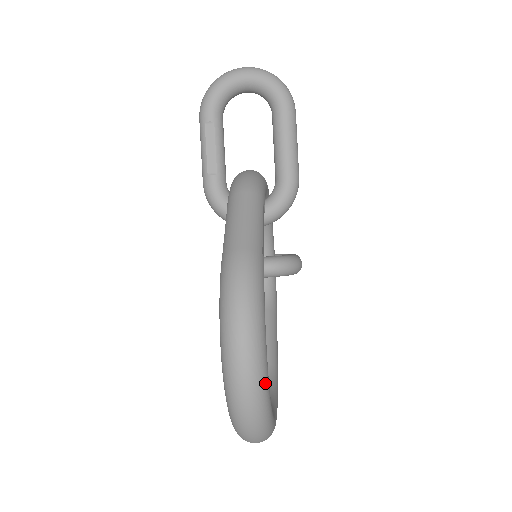
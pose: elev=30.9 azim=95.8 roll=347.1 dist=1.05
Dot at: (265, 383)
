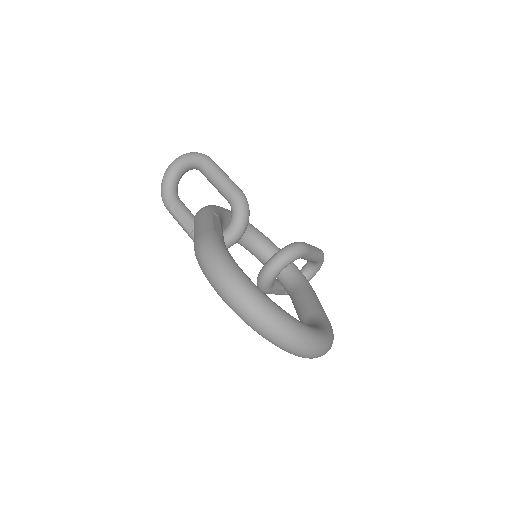
Dot at: (256, 293)
